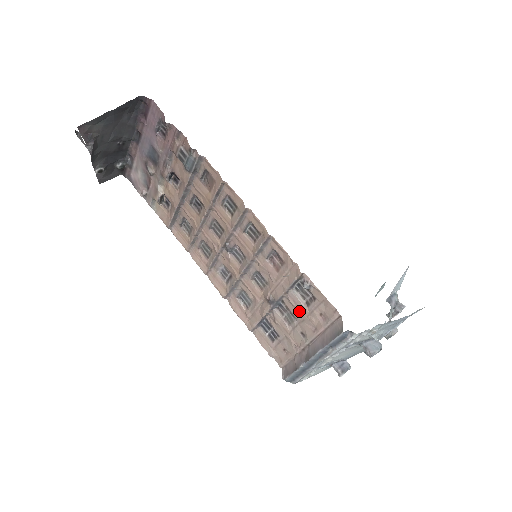
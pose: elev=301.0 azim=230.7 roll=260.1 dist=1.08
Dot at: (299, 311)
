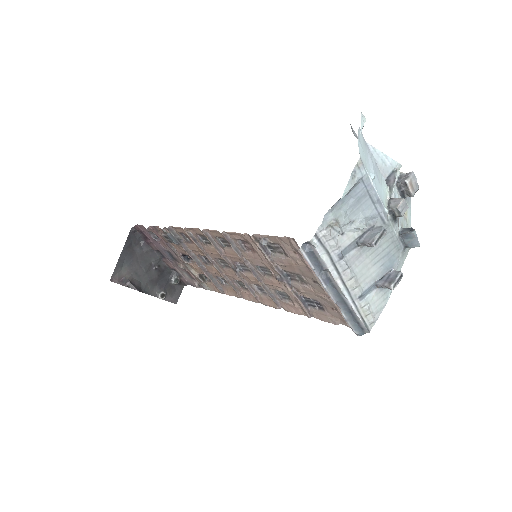
Dot at: (290, 266)
